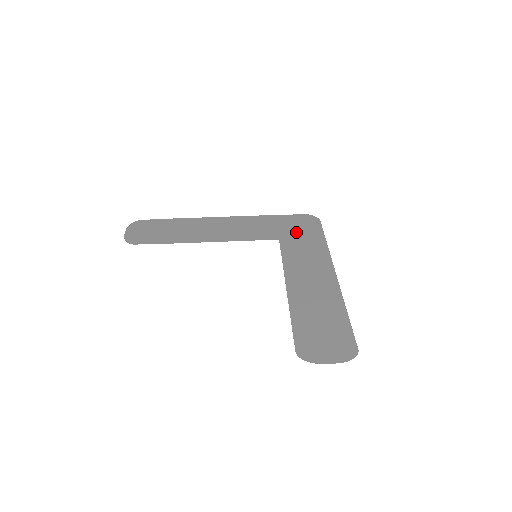
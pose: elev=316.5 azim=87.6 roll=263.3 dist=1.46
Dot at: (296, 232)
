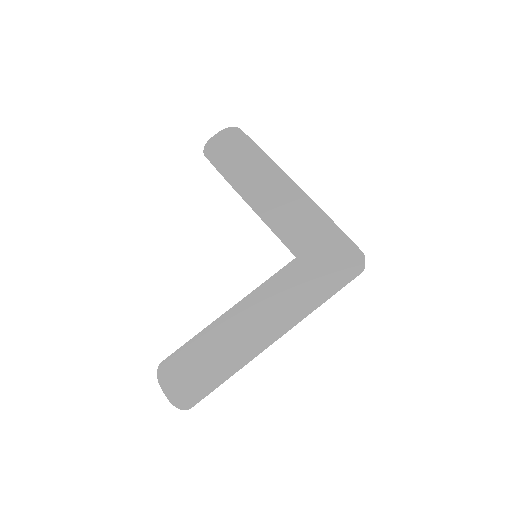
Dot at: (320, 264)
